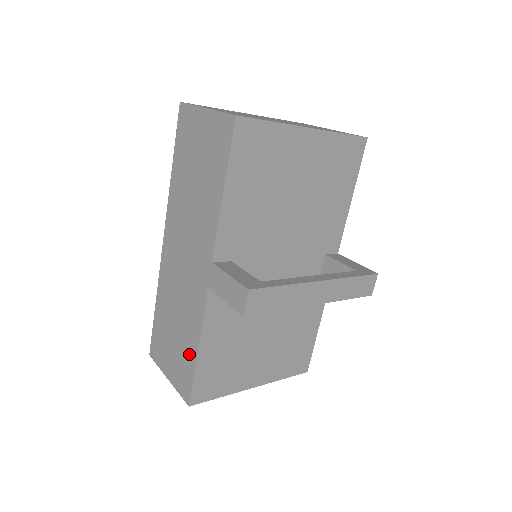
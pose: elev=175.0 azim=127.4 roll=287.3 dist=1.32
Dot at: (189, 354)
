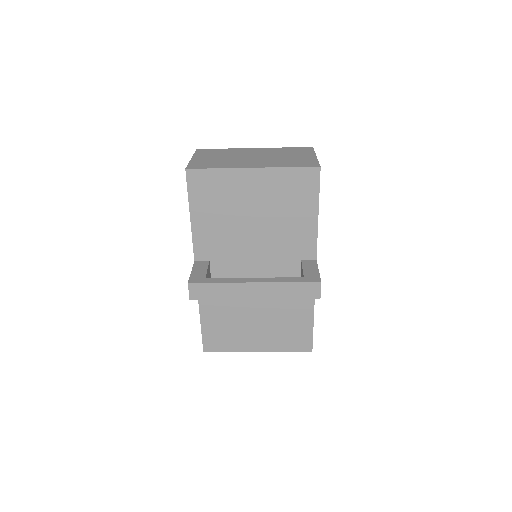
Dot at: occluded
